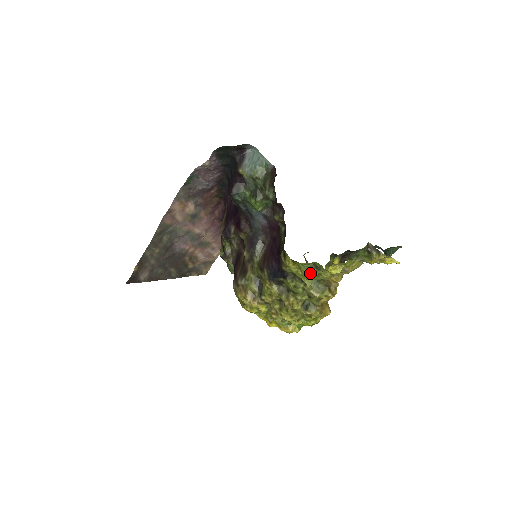
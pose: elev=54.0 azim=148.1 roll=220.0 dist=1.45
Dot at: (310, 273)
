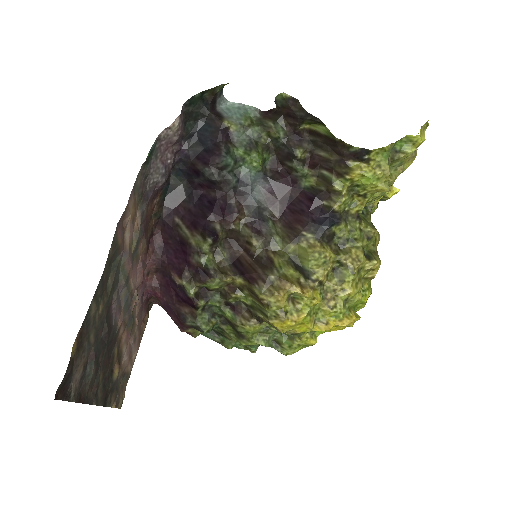
Dot at: (389, 167)
